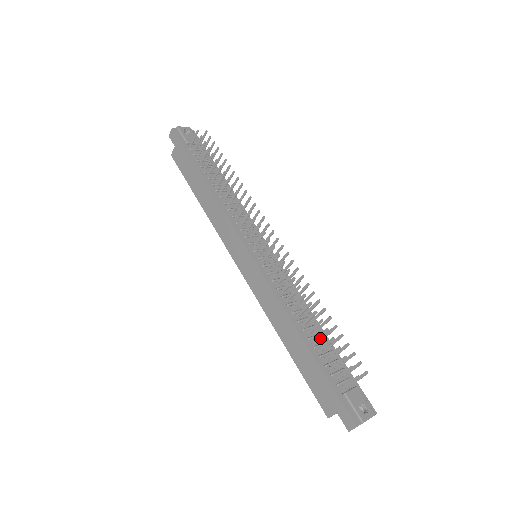
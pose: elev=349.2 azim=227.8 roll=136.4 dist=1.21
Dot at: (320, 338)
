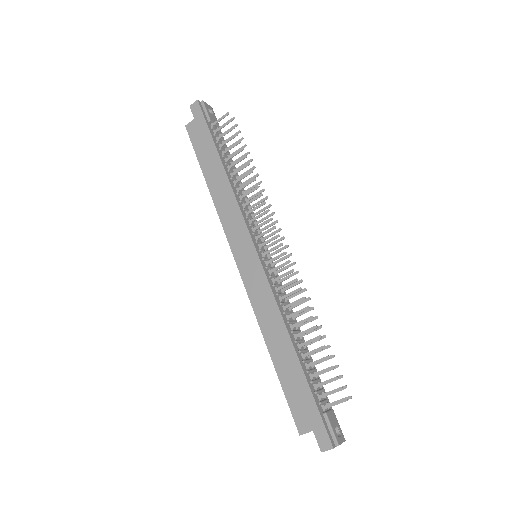
Dot at: occluded
